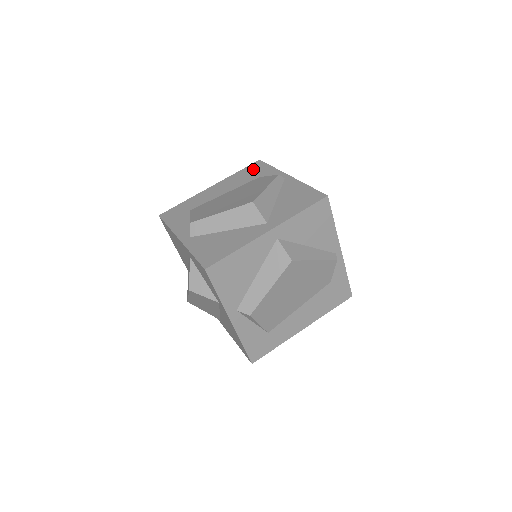
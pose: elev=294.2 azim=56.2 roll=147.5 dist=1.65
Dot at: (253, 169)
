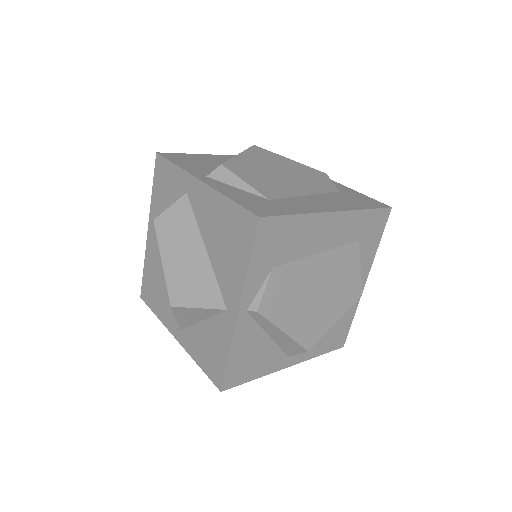
Dot at: occluded
